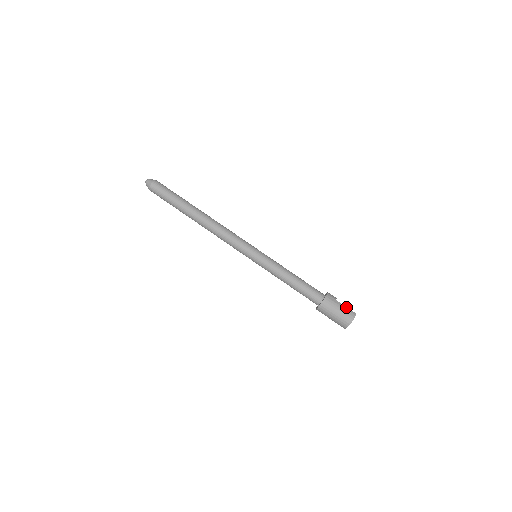
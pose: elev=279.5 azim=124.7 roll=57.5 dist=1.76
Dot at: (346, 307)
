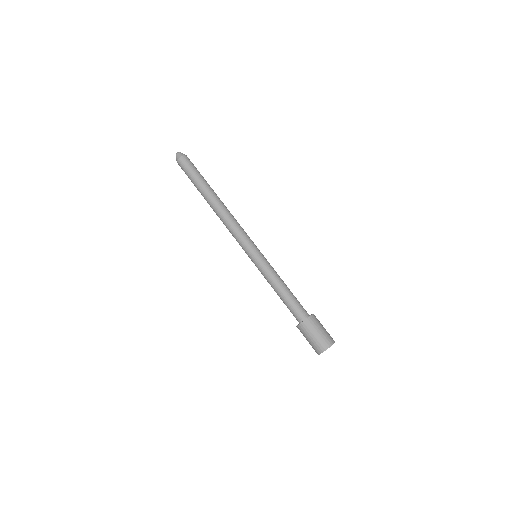
Dot at: occluded
